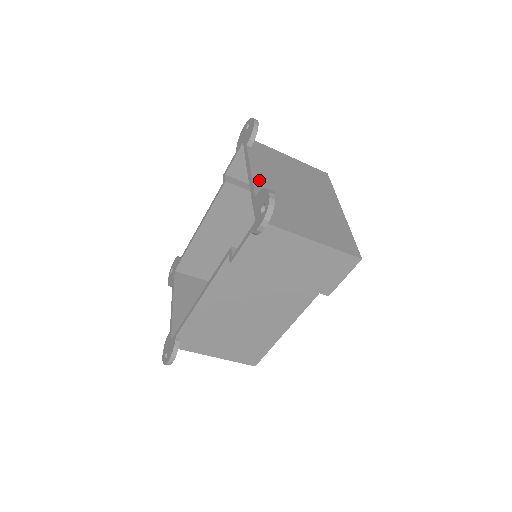
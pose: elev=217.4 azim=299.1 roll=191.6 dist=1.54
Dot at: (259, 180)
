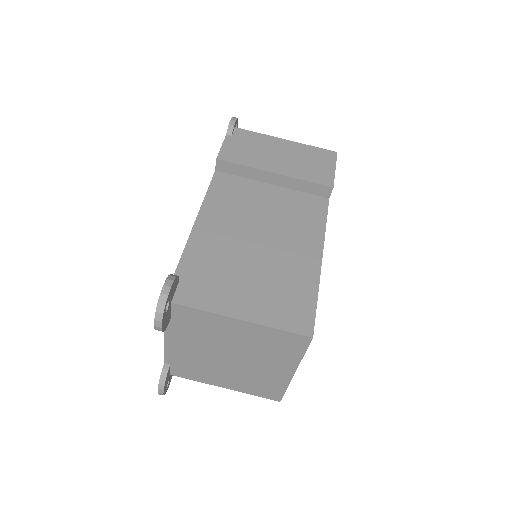
Dot at: occluded
